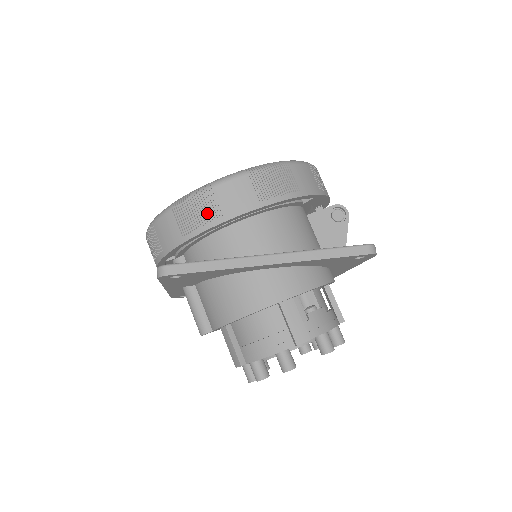
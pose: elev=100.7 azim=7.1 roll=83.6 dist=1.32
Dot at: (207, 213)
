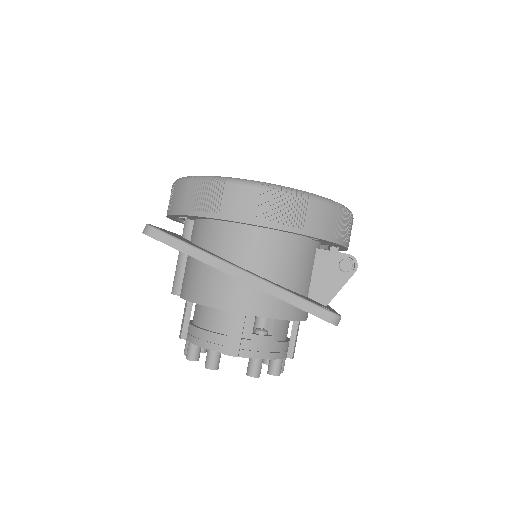
Dot at: (209, 202)
